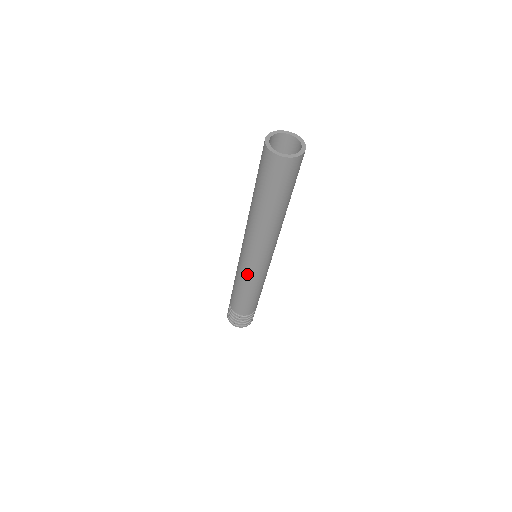
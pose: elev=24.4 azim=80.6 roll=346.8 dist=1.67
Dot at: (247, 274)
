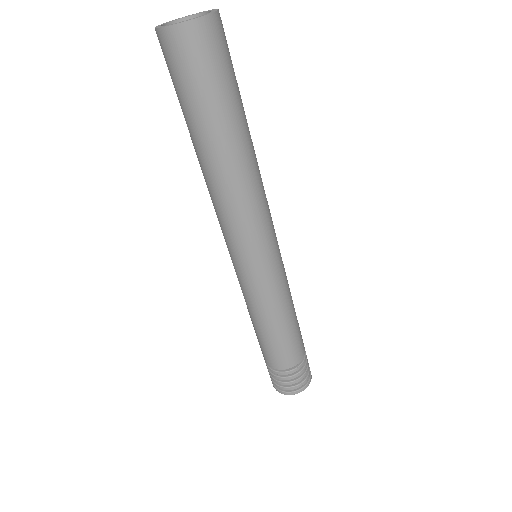
Dot at: (252, 287)
